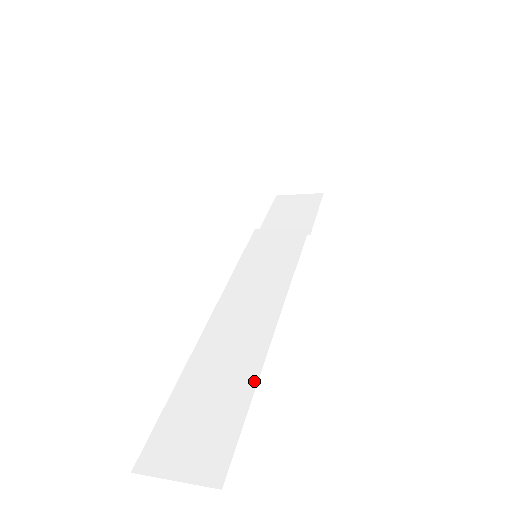
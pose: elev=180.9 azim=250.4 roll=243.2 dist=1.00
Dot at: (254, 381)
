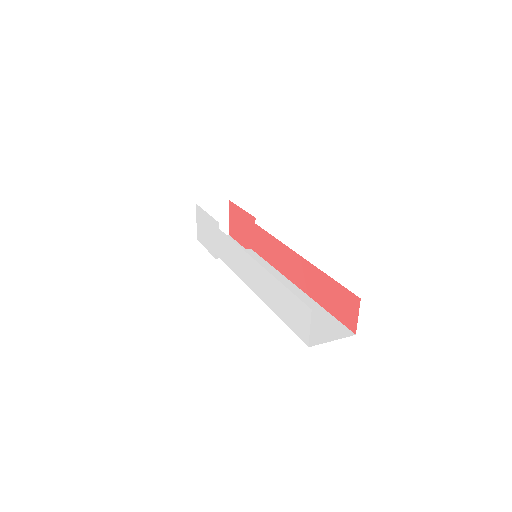
Dot at: (316, 304)
